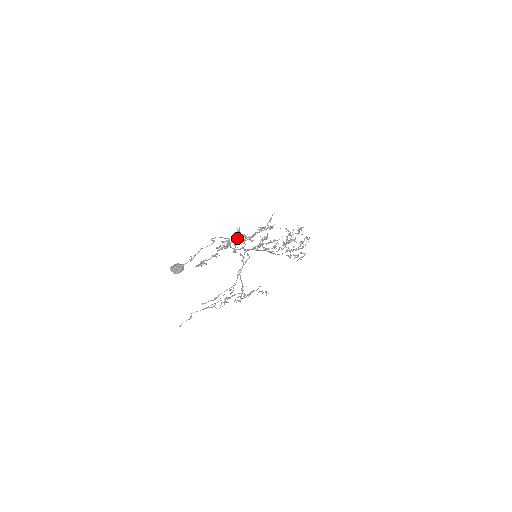
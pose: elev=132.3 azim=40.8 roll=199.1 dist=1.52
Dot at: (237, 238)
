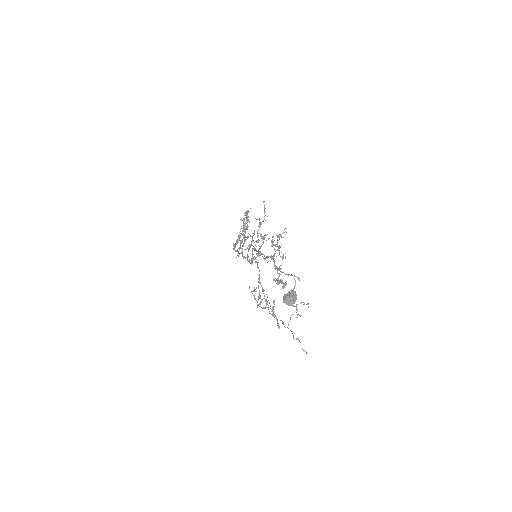
Dot at: occluded
